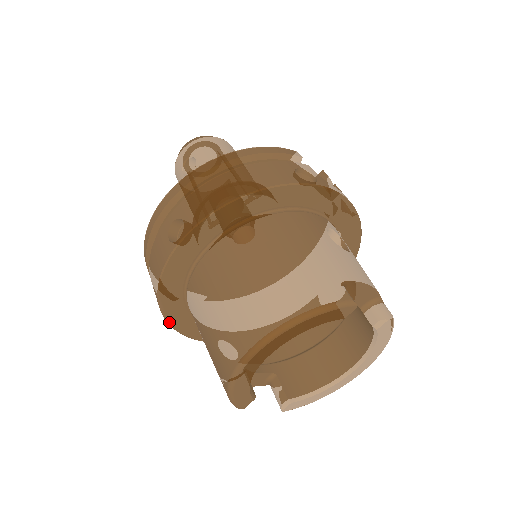
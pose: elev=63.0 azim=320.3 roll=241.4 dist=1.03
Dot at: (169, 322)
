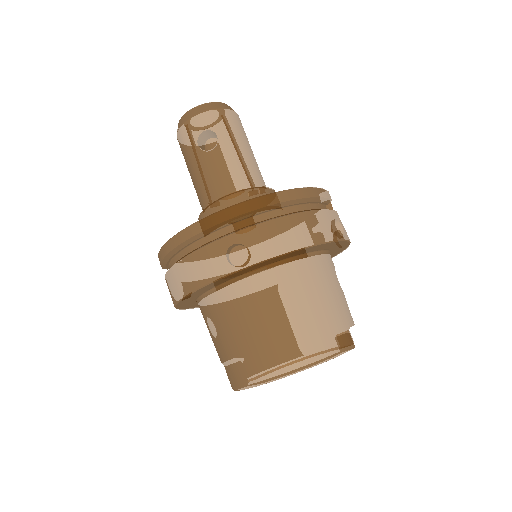
Dot at: (177, 304)
